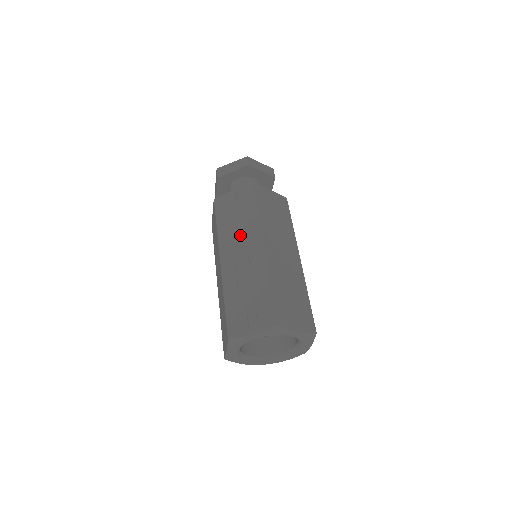
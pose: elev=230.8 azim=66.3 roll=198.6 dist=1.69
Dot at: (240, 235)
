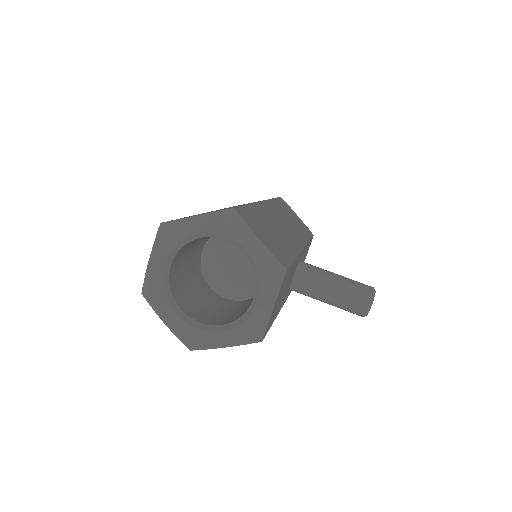
Dot at: occluded
